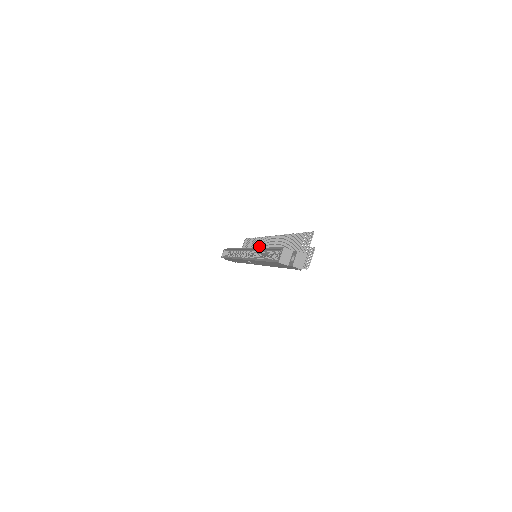
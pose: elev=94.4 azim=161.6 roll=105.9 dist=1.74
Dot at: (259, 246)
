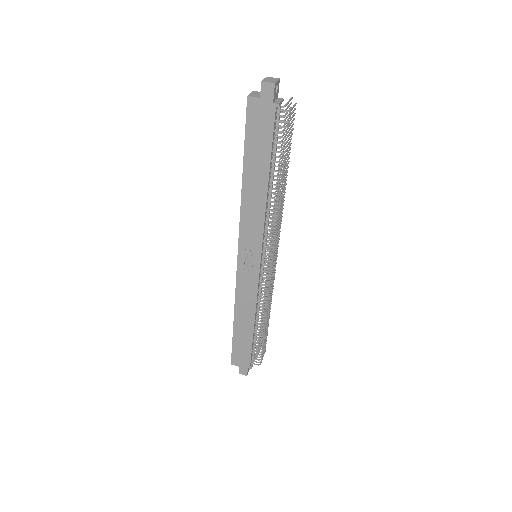
Dot at: occluded
